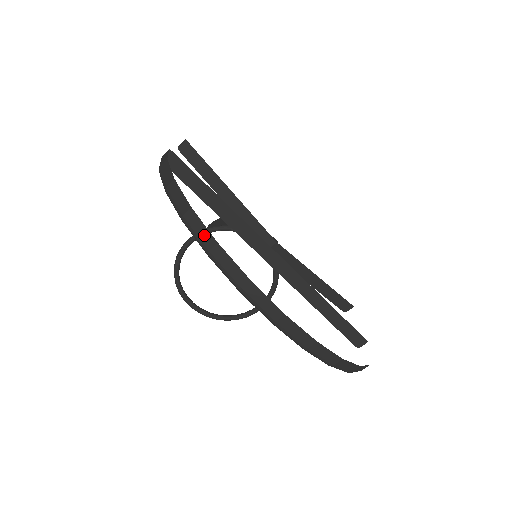
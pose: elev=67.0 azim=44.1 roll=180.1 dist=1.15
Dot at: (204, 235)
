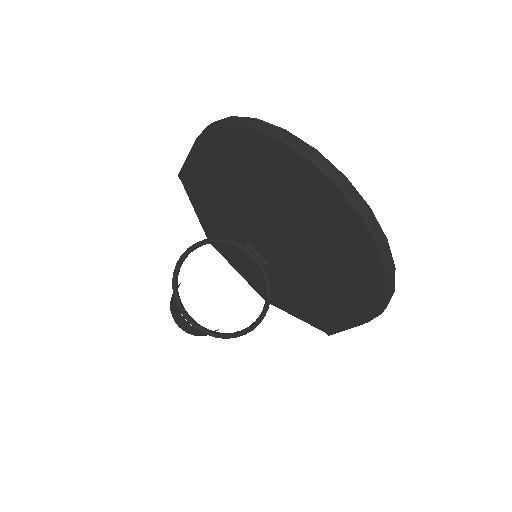
Dot at: (272, 128)
